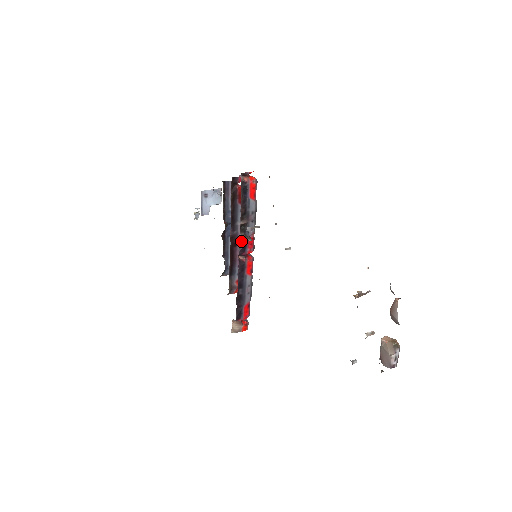
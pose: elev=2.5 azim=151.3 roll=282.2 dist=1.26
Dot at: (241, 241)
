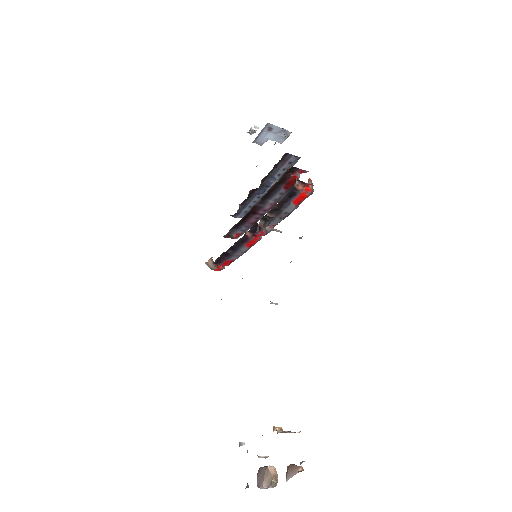
Dot at: (257, 224)
